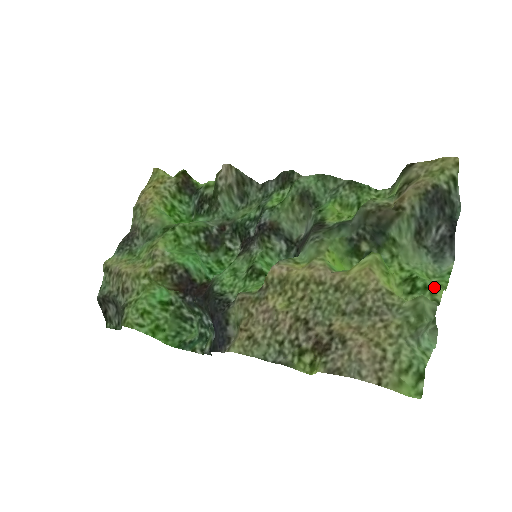
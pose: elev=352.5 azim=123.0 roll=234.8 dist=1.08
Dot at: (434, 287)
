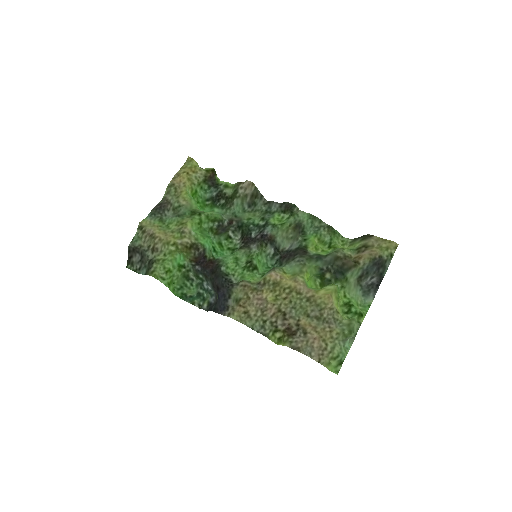
Dot at: (361, 314)
